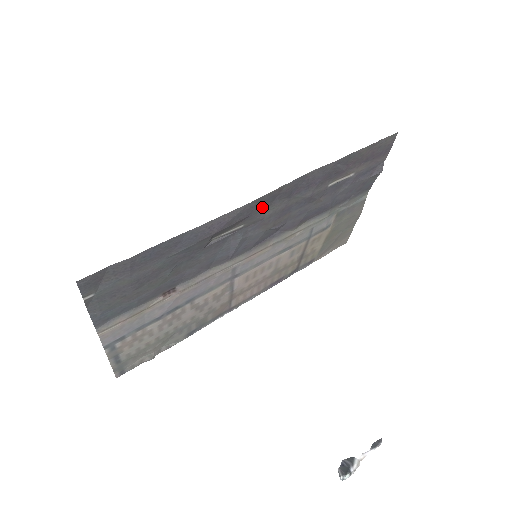
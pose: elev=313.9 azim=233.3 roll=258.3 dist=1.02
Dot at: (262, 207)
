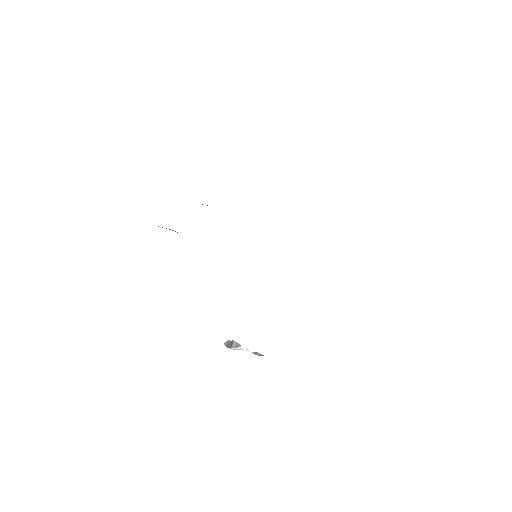
Dot at: occluded
